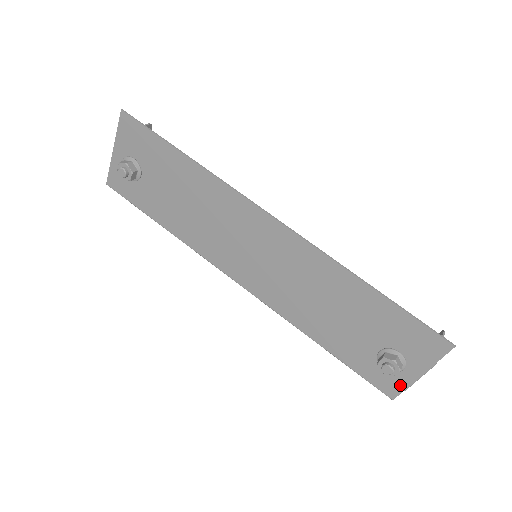
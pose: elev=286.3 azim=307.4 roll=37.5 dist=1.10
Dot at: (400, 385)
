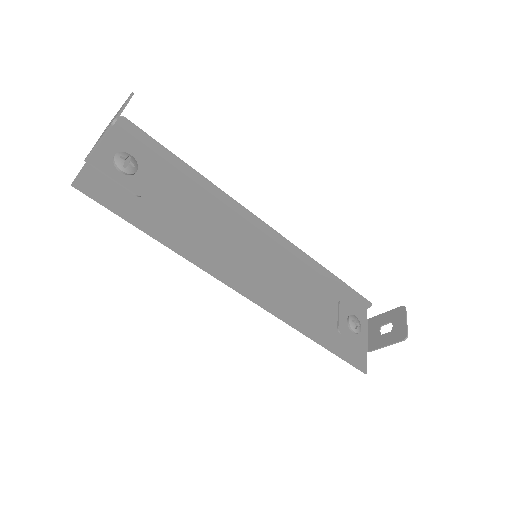
Dot at: (363, 321)
